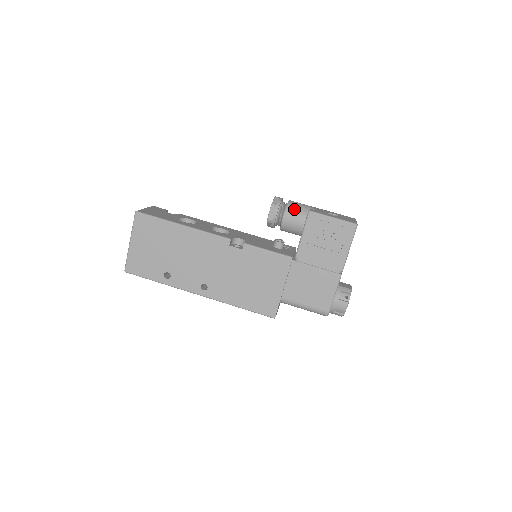
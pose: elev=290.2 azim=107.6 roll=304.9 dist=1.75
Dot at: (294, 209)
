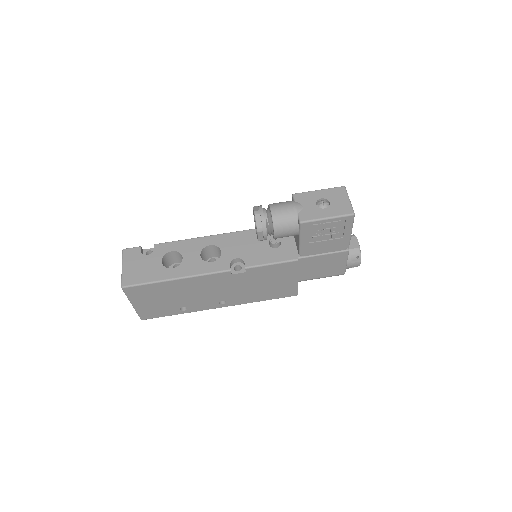
Dot at: (282, 223)
